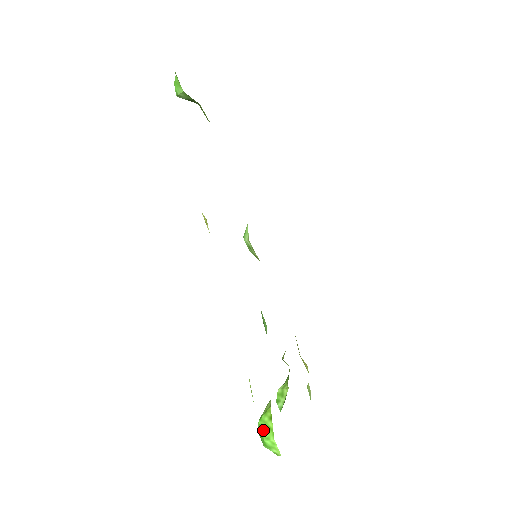
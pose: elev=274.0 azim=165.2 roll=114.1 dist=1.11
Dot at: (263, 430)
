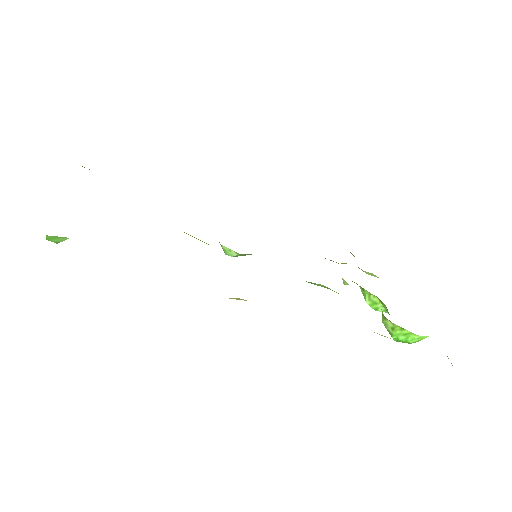
Dot at: (403, 339)
